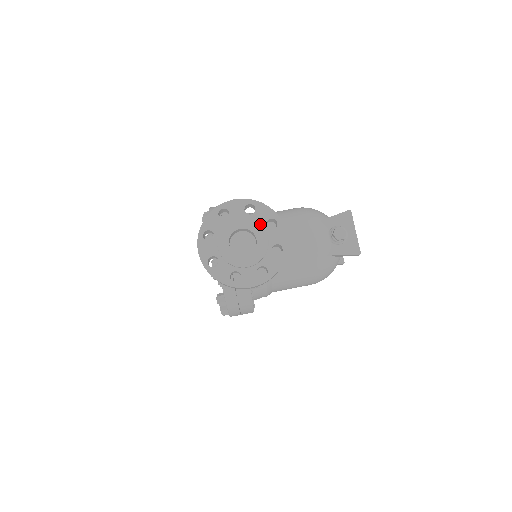
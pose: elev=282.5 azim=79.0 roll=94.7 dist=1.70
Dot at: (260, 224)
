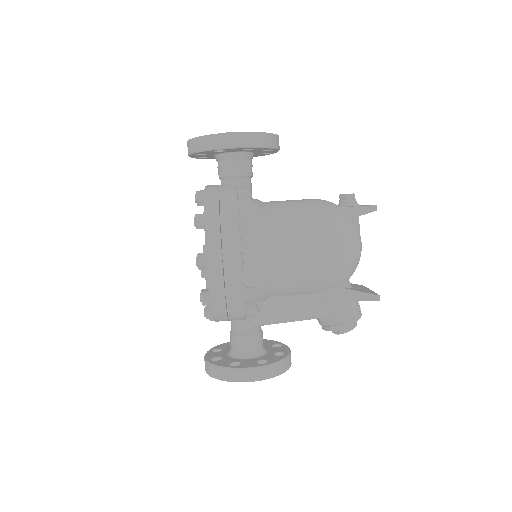
Dot at: occluded
